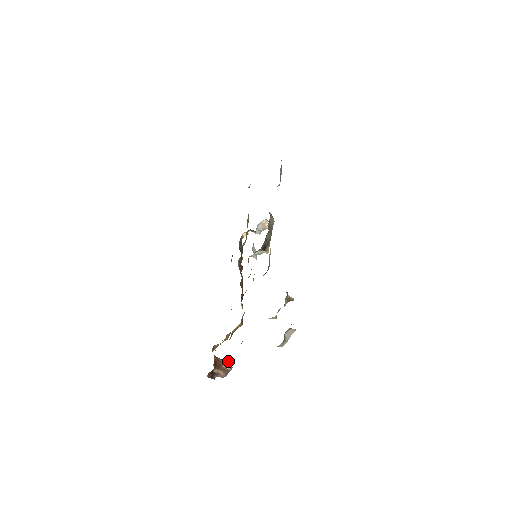
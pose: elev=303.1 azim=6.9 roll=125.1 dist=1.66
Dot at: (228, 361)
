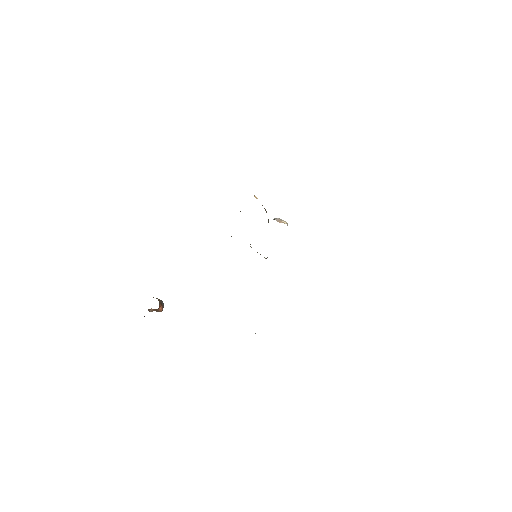
Dot at: occluded
